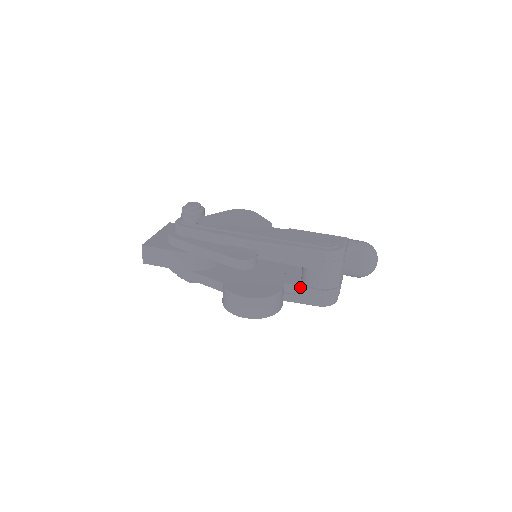
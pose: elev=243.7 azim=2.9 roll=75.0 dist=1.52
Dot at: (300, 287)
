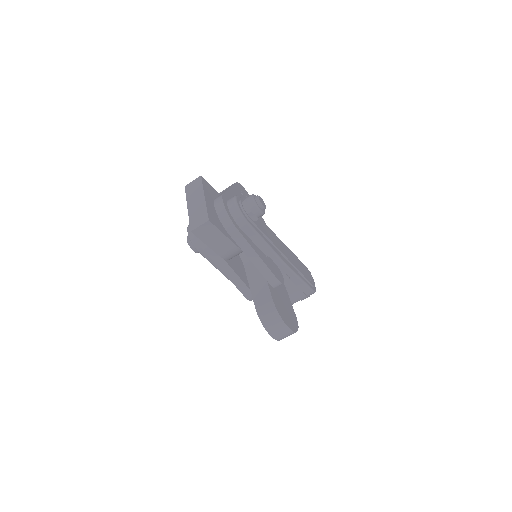
Dot at: occluded
